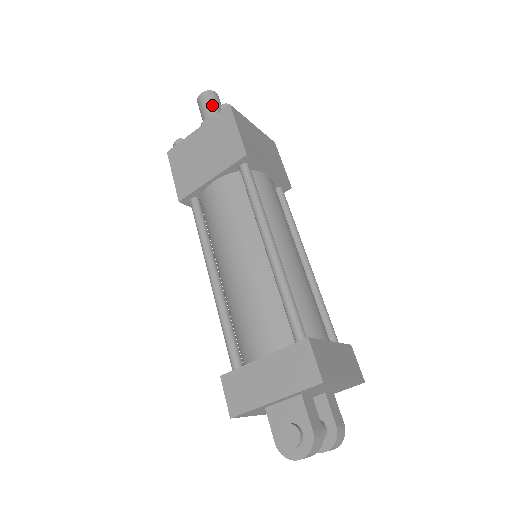
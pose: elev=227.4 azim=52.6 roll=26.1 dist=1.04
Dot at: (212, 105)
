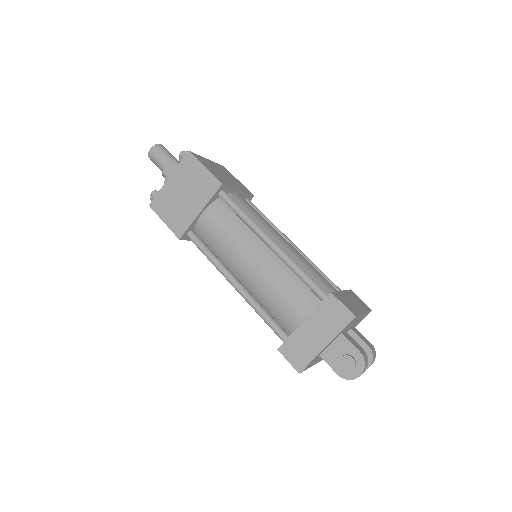
Dot at: (164, 155)
